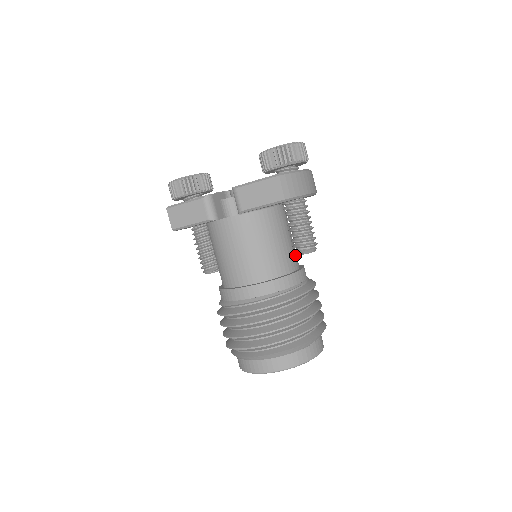
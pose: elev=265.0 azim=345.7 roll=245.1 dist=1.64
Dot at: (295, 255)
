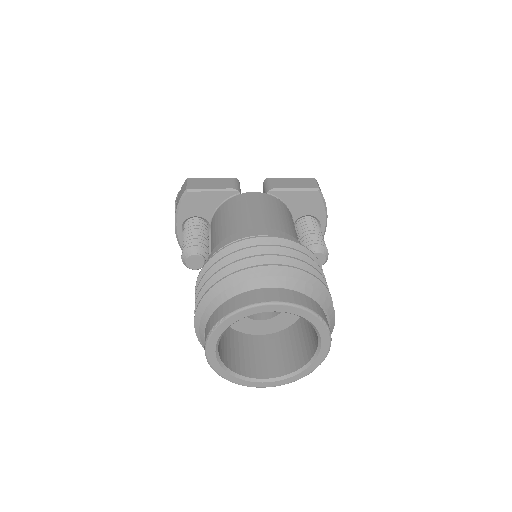
Dot at: occluded
